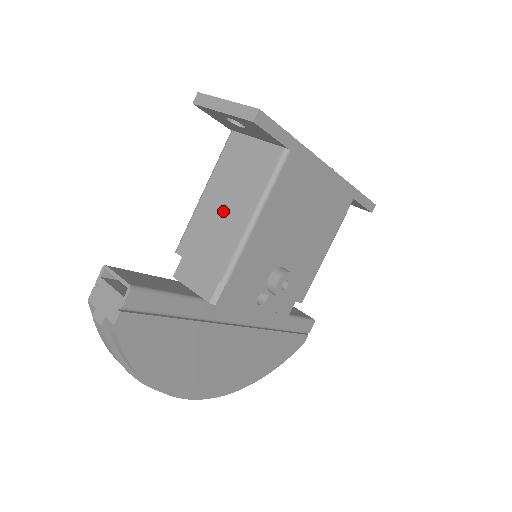
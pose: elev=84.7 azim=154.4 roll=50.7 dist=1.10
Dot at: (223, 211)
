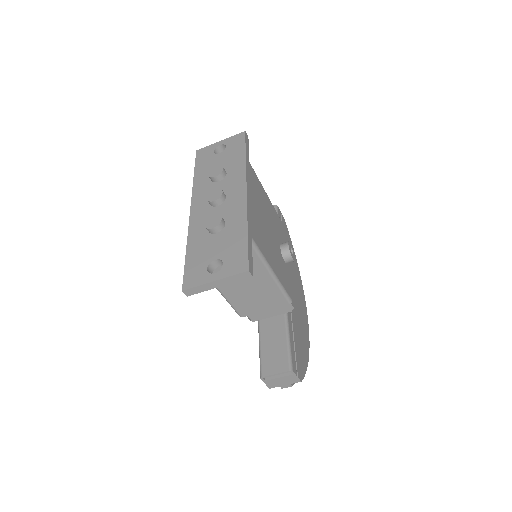
Dot at: (248, 287)
